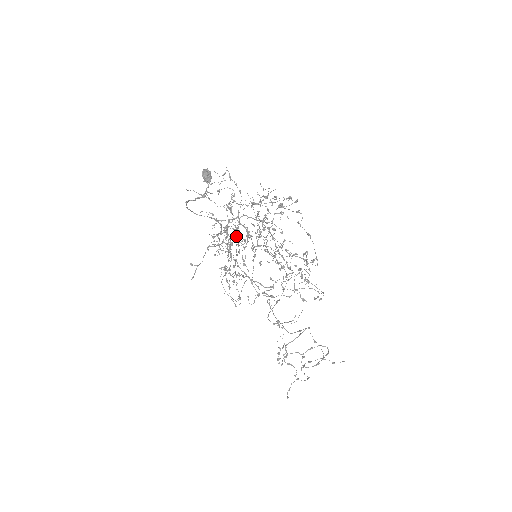
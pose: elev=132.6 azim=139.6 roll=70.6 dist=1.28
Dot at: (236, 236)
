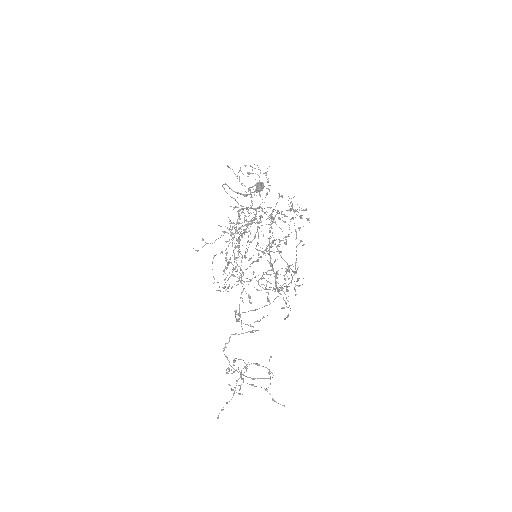
Dot at: occluded
